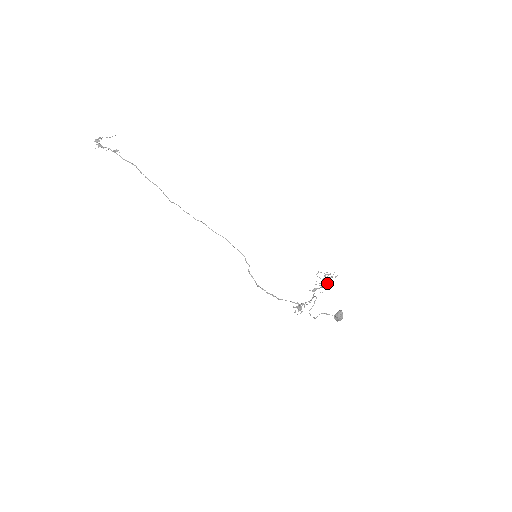
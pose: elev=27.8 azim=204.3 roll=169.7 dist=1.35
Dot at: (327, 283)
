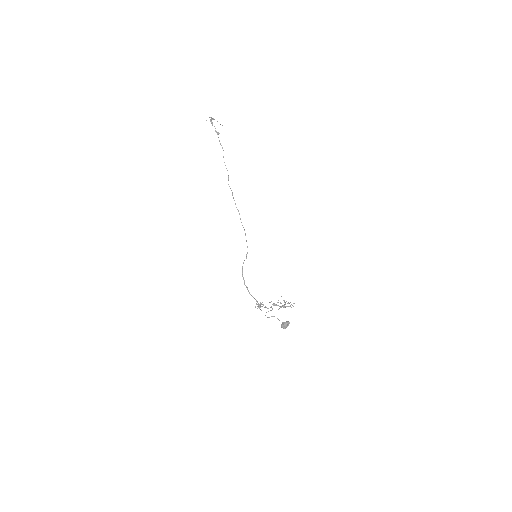
Dot at: (285, 306)
